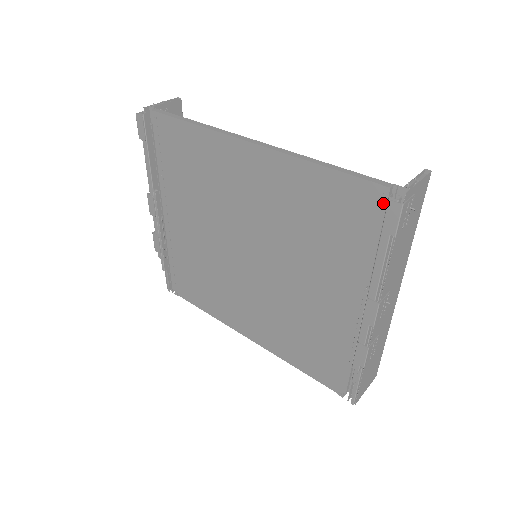
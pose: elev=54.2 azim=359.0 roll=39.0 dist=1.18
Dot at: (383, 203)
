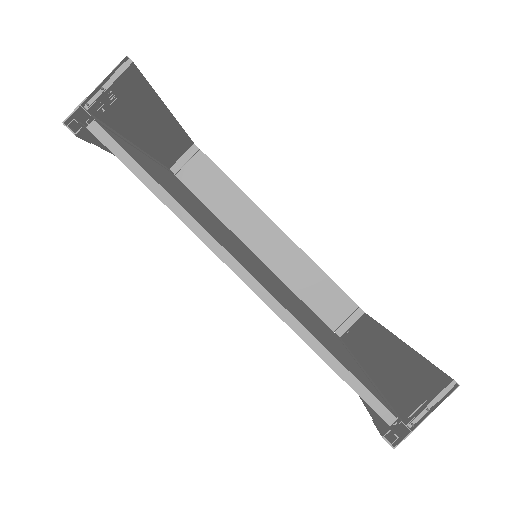
Dot at: occluded
